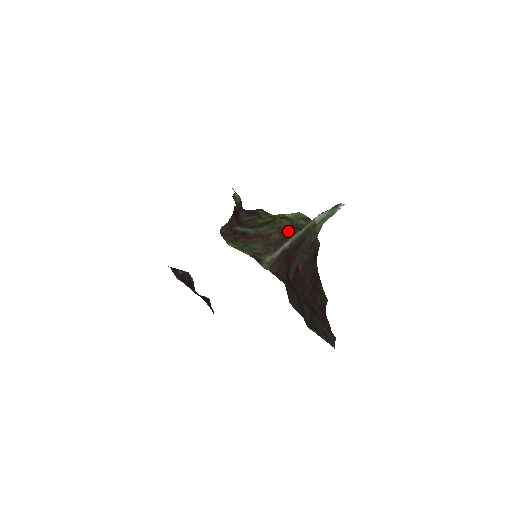
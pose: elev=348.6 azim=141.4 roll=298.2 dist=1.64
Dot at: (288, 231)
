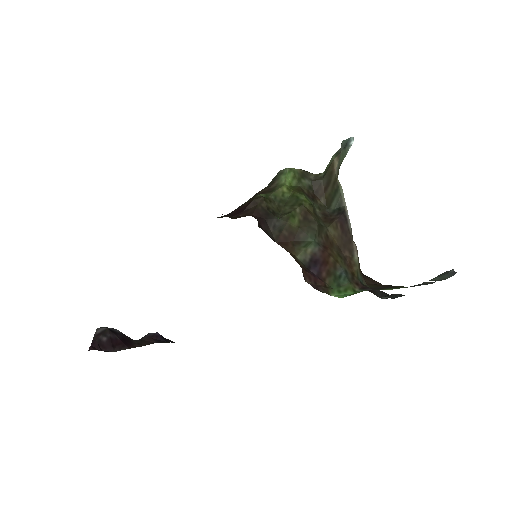
Dot at: (317, 210)
